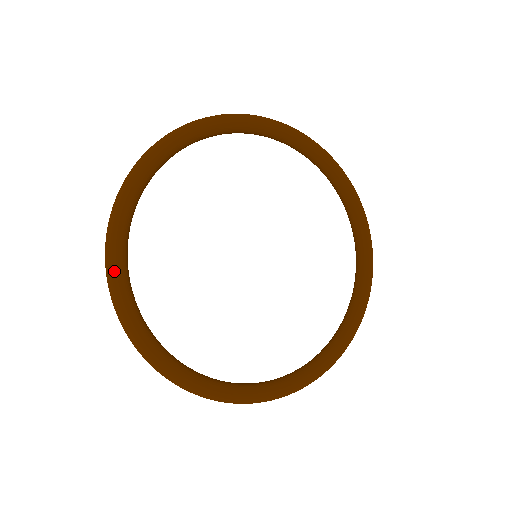
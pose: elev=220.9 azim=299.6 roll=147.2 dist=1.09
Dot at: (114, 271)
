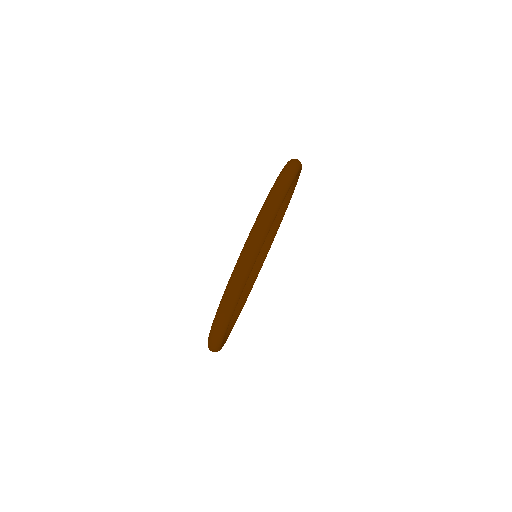
Dot at: (227, 327)
